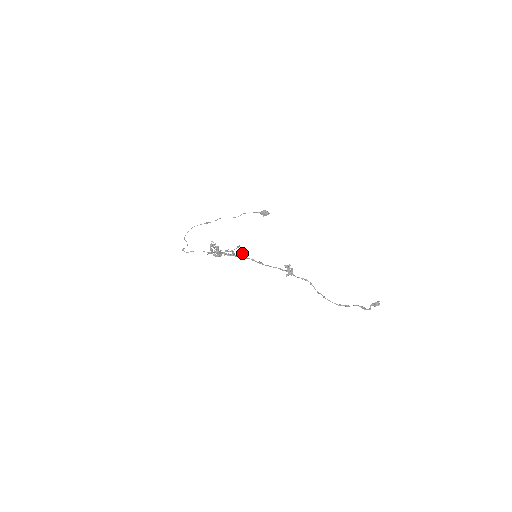
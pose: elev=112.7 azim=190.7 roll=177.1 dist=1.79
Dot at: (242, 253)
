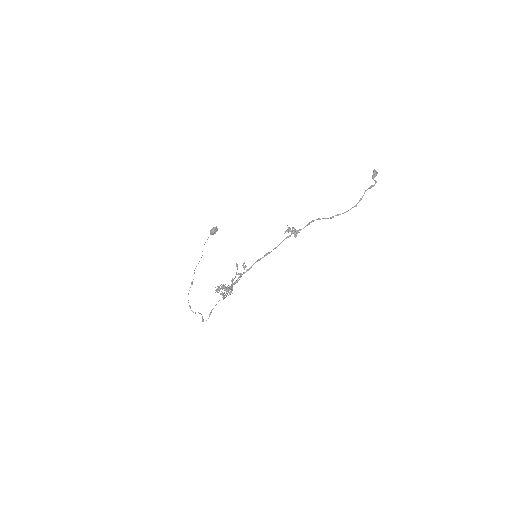
Dot at: (244, 267)
